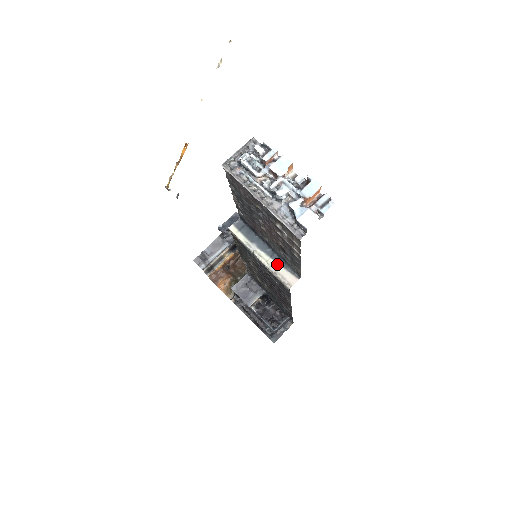
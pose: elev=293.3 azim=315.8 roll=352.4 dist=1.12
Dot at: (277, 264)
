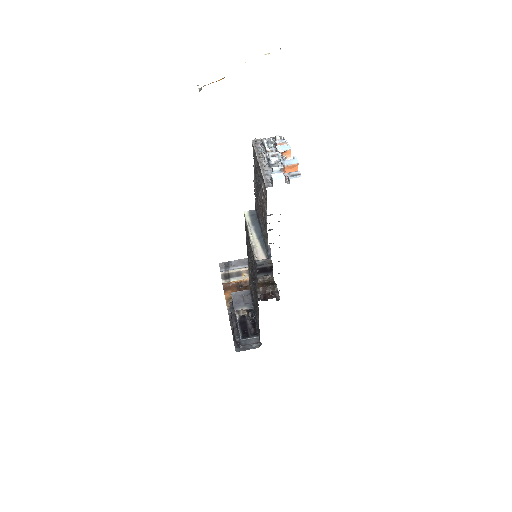
Dot at: (259, 244)
